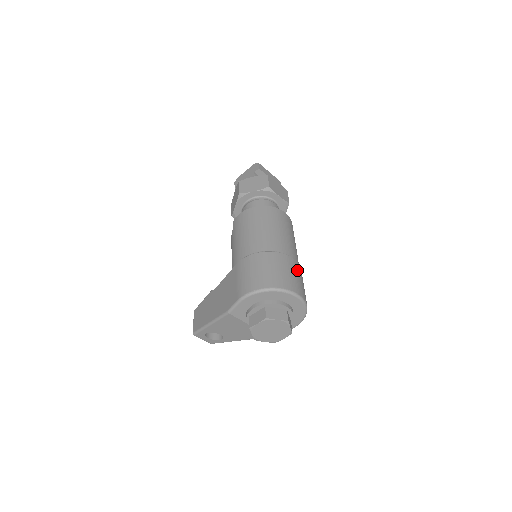
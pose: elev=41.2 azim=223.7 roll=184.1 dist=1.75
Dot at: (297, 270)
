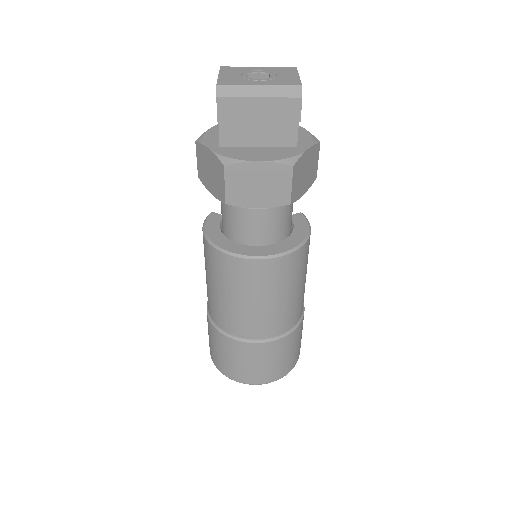
Dot at: (262, 355)
